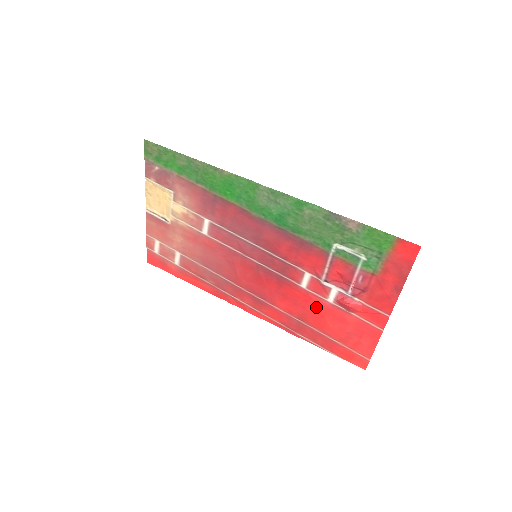
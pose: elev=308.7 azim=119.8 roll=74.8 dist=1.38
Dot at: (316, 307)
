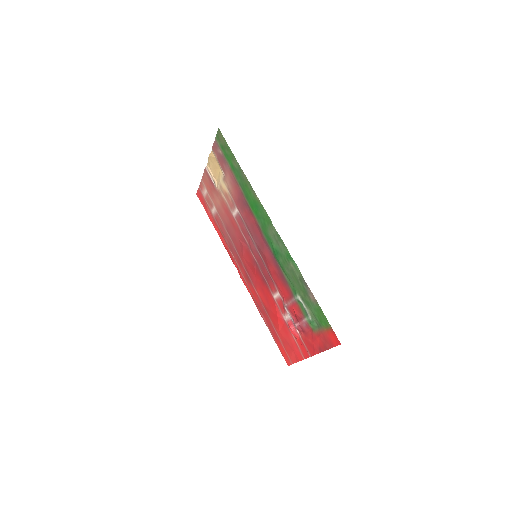
Dot at: (276, 313)
